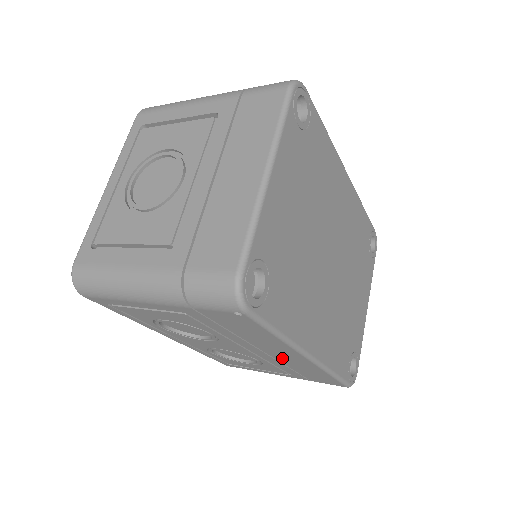
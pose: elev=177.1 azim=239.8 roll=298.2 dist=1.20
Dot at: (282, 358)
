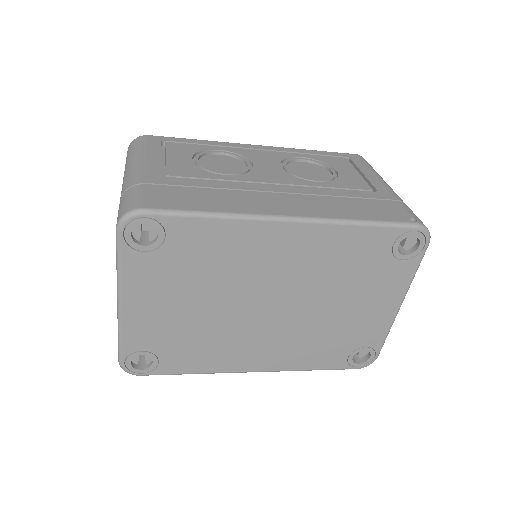
Dot at: occluded
